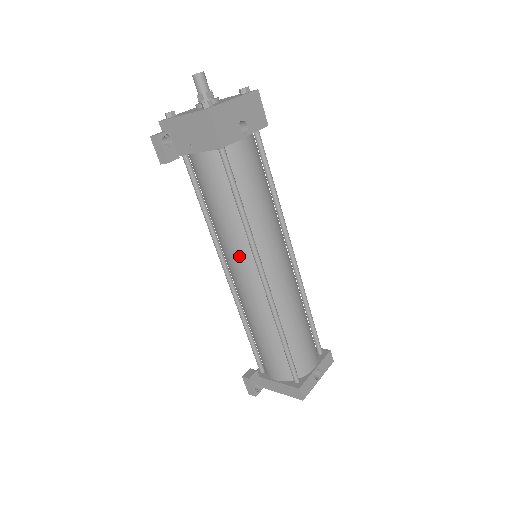
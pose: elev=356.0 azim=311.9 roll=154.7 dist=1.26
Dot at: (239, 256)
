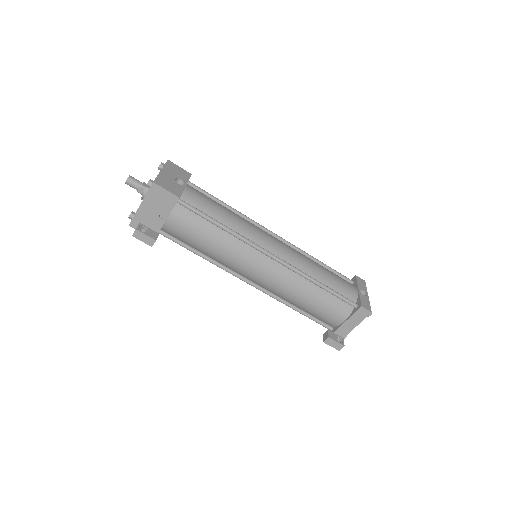
Dot at: (246, 258)
